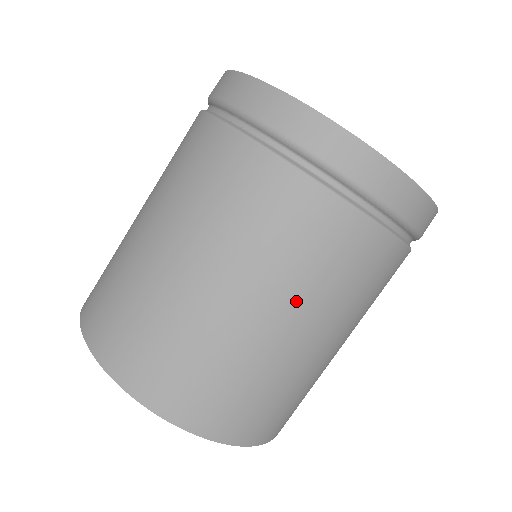
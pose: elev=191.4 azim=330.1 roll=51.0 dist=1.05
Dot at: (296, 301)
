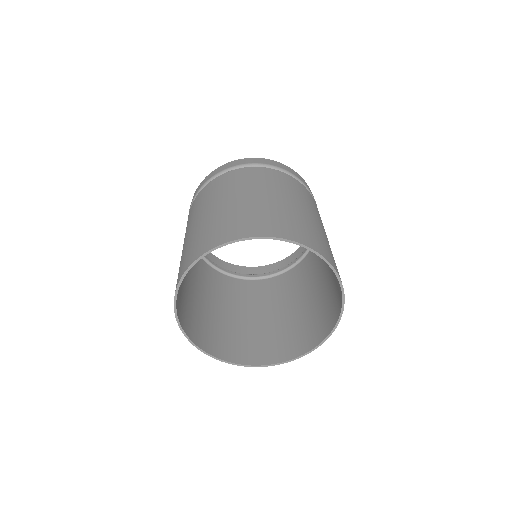
Dot at: (228, 194)
